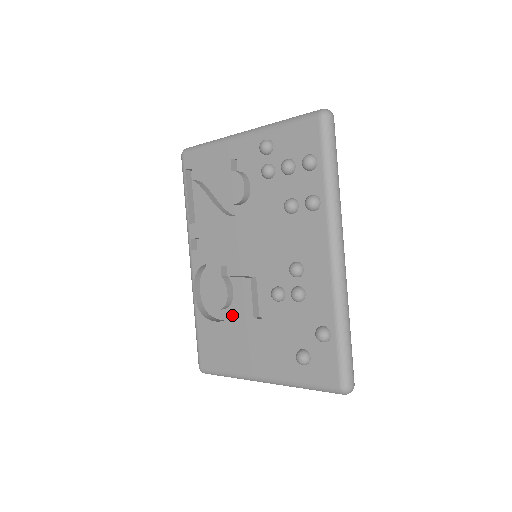
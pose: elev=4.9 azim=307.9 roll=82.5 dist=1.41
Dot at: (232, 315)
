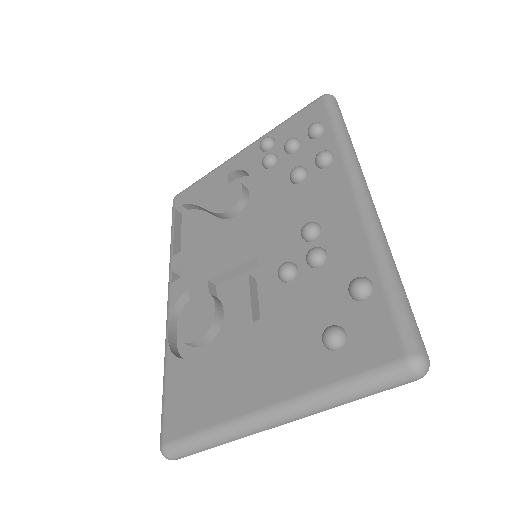
Dot at: (220, 334)
